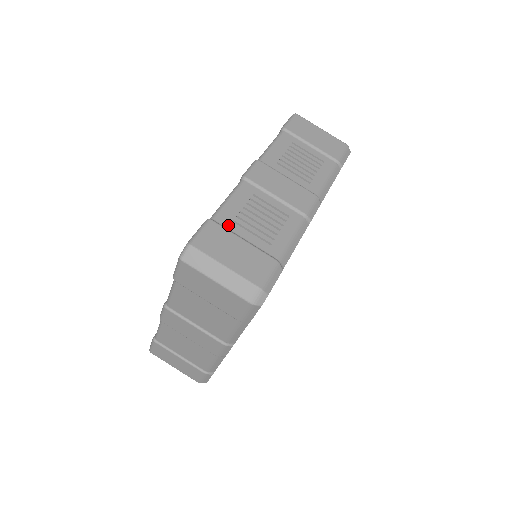
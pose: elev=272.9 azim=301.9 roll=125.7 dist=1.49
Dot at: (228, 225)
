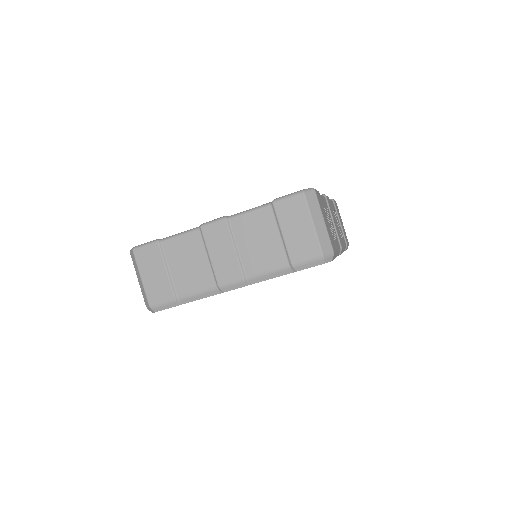
Dot at: occluded
